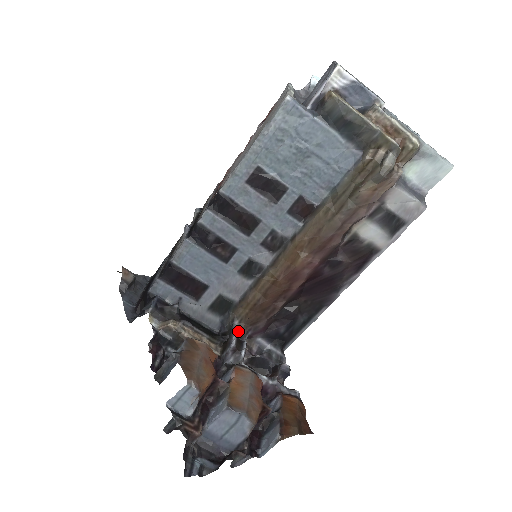
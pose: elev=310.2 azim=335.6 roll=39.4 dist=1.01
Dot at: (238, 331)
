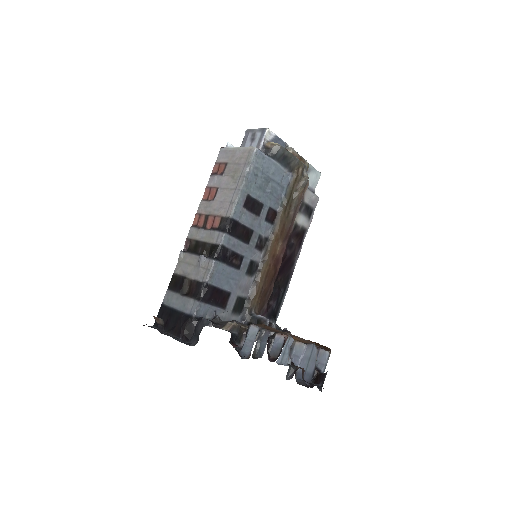
Dot at: (259, 316)
